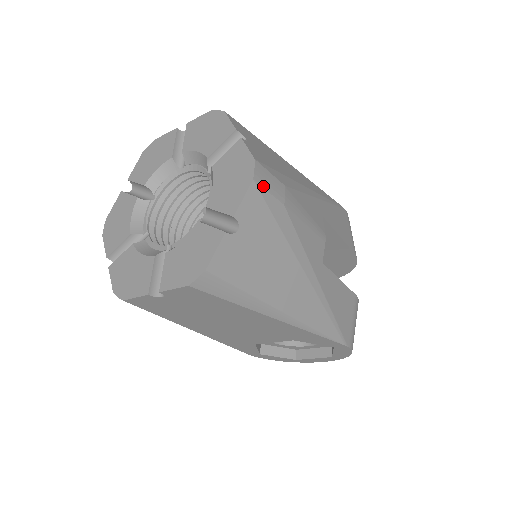
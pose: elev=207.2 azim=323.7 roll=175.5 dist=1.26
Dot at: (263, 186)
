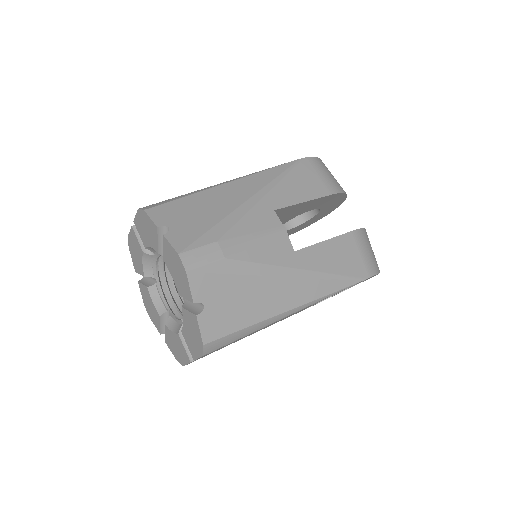
Dot at: (198, 266)
